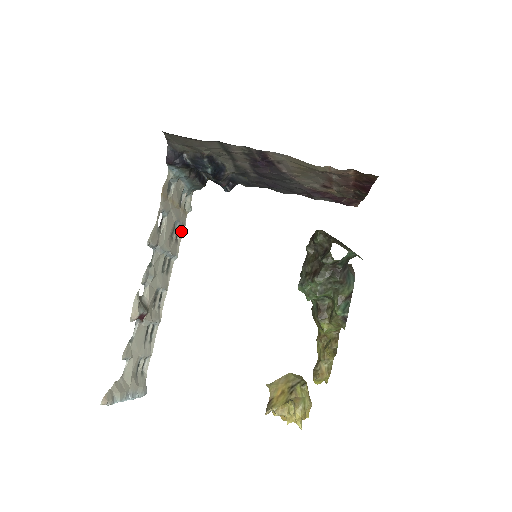
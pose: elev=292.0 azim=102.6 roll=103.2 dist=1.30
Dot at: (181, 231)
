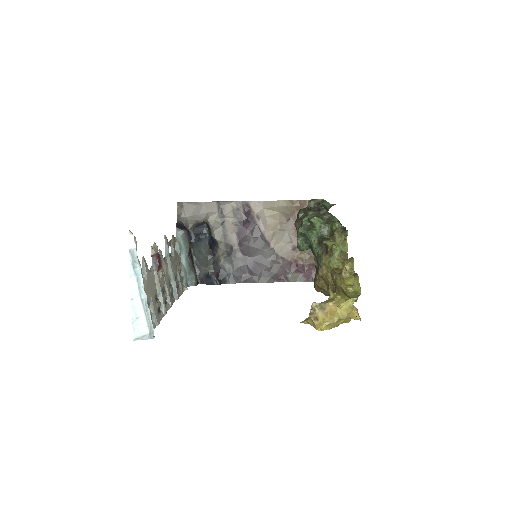
Dot at: (180, 292)
